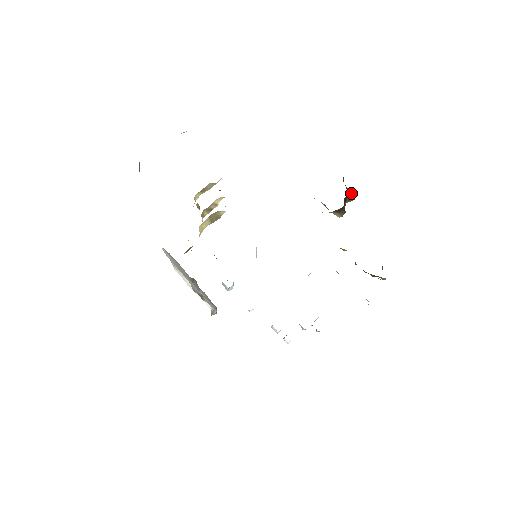
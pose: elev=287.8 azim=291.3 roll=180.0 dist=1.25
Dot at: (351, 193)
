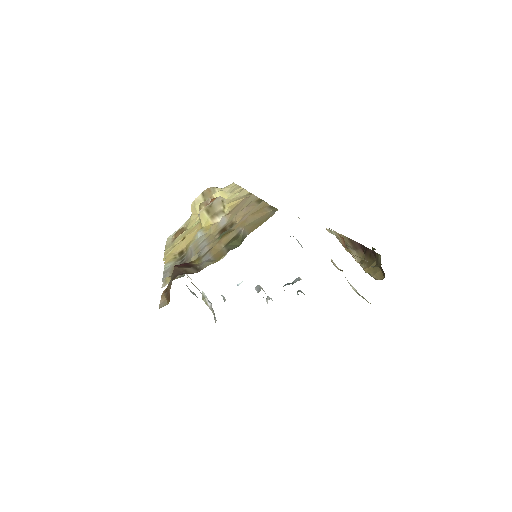
Dot at: (381, 267)
